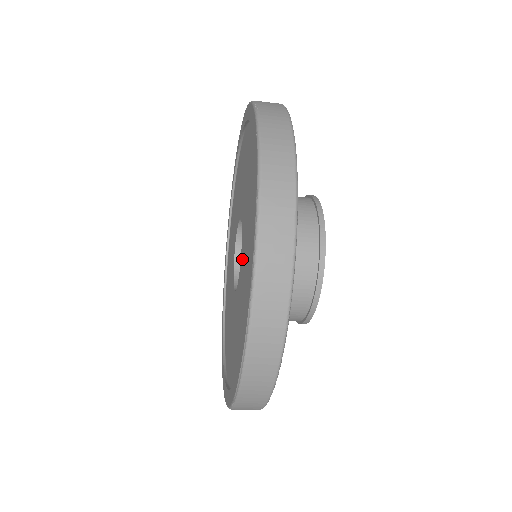
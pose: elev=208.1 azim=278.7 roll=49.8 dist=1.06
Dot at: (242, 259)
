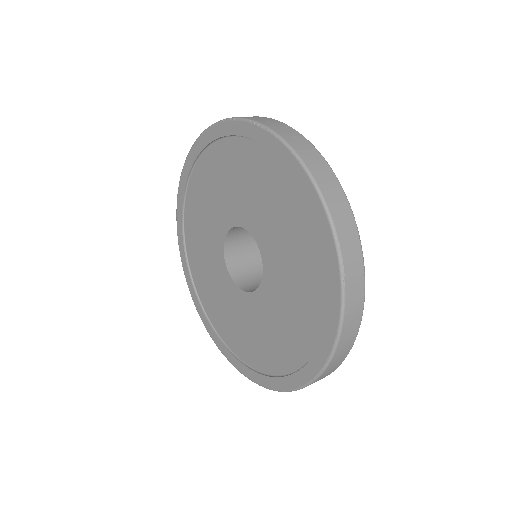
Dot at: (260, 304)
